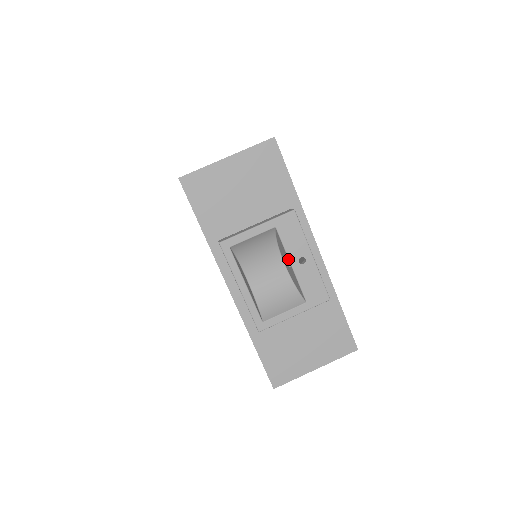
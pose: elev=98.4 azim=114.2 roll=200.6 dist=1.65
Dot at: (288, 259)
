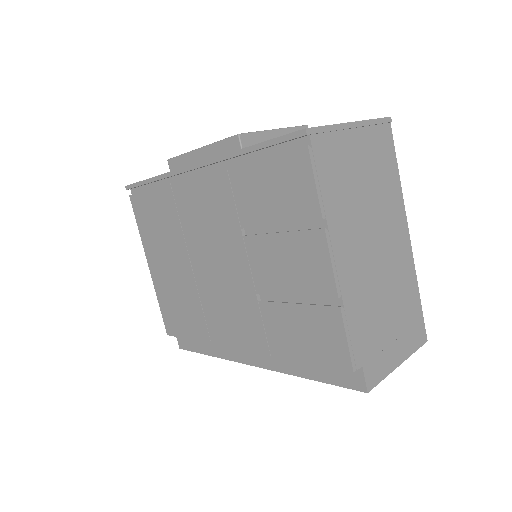
Dot at: occluded
